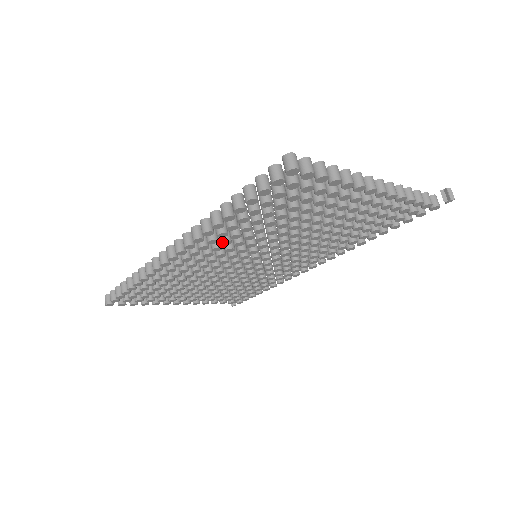
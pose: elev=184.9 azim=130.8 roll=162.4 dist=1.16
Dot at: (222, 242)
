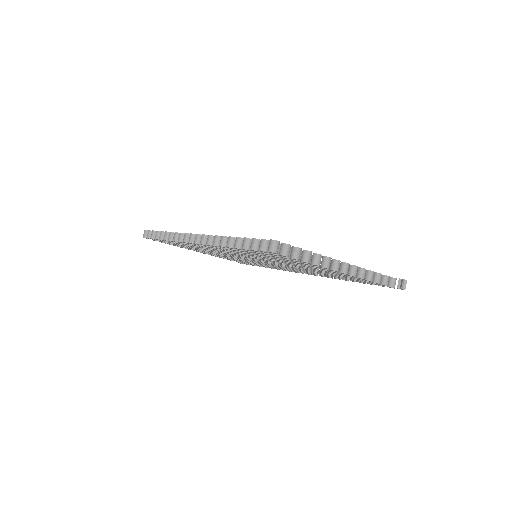
Dot at: (227, 250)
